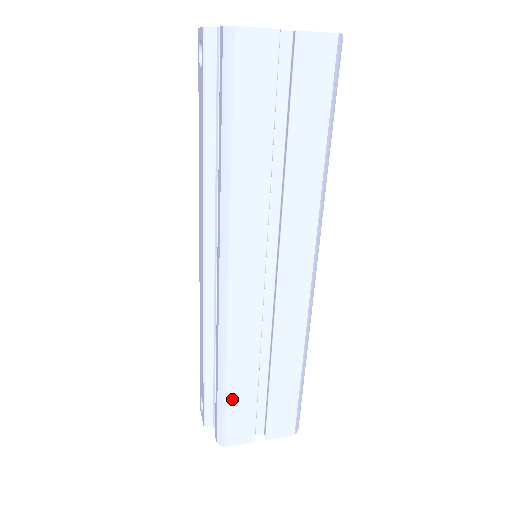
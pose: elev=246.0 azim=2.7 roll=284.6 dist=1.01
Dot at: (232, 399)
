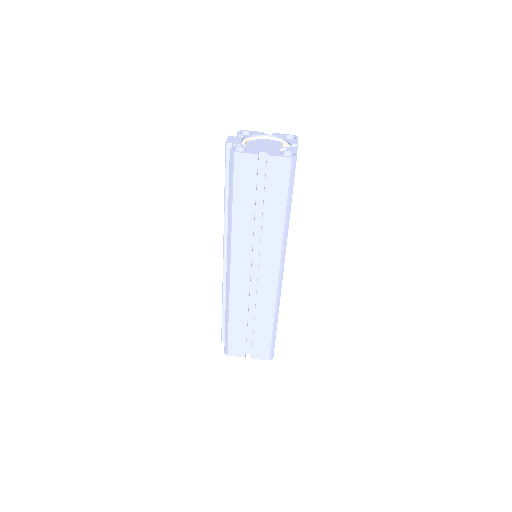
Dot at: (232, 331)
